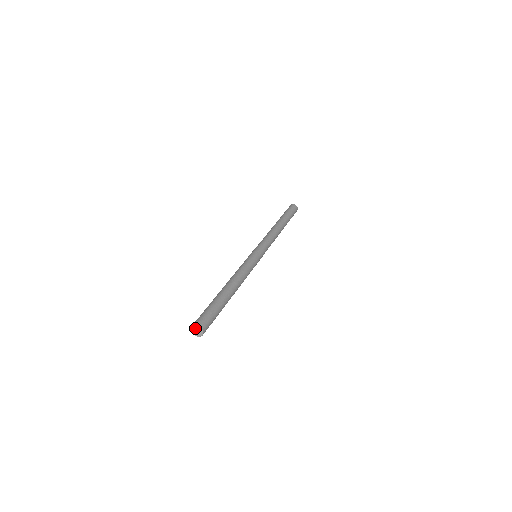
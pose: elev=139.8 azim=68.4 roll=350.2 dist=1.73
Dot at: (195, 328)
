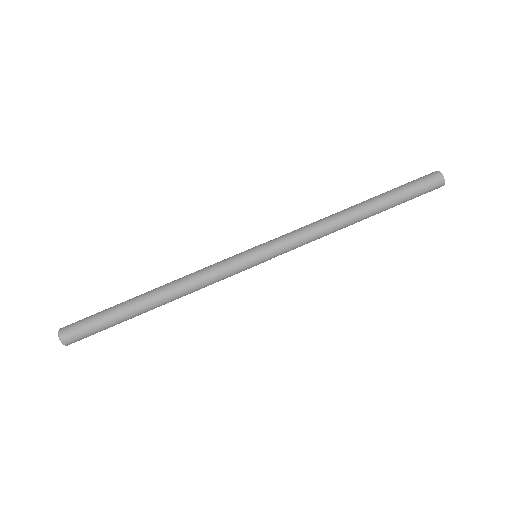
Dot at: (60, 336)
